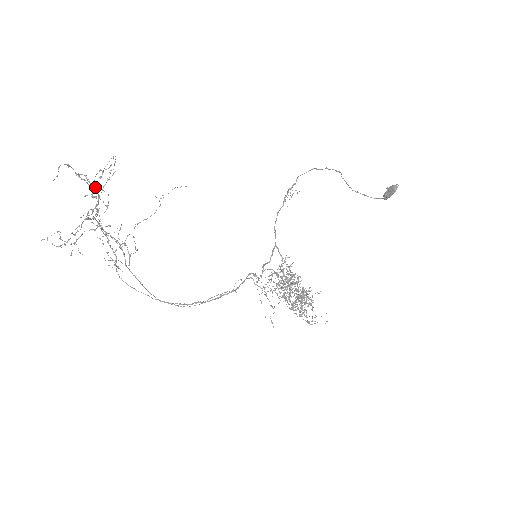
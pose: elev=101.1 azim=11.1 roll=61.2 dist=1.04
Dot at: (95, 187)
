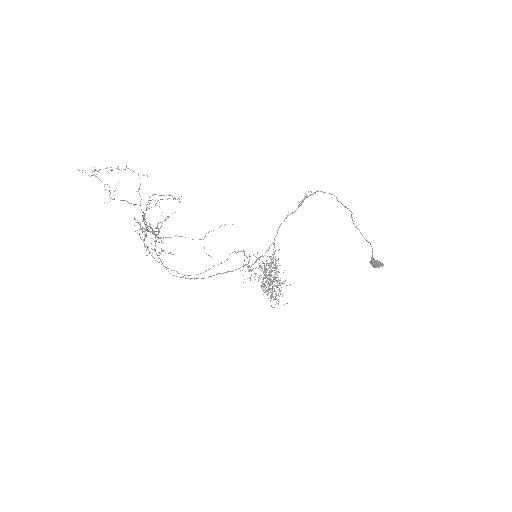
Dot at: (159, 232)
